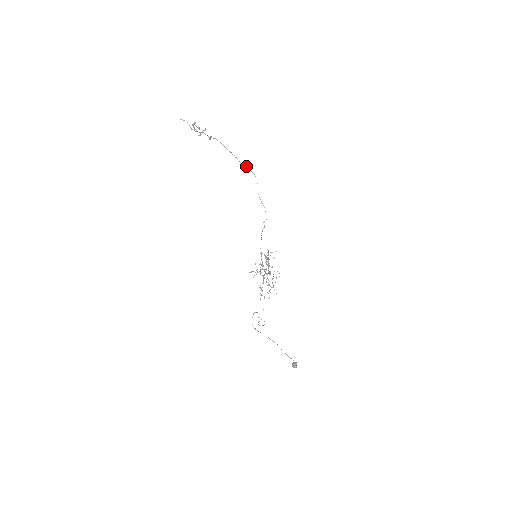
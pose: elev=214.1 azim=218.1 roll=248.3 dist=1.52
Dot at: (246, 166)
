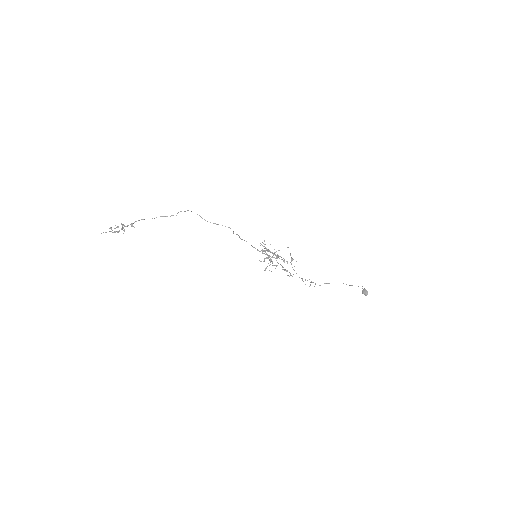
Dot at: occluded
